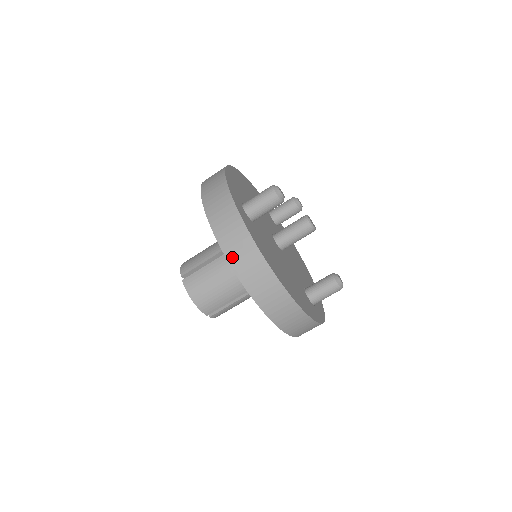
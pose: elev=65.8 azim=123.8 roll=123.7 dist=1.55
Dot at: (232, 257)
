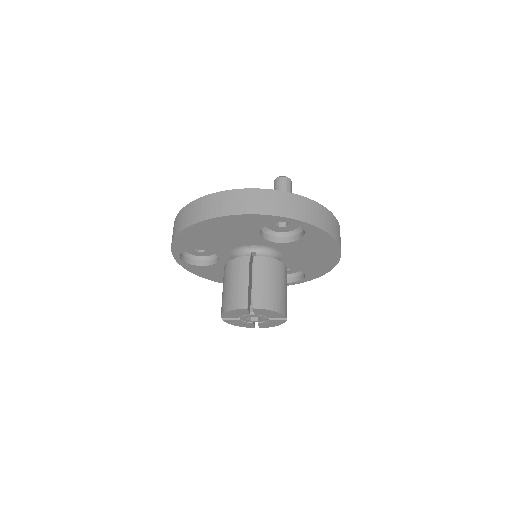
Dot at: (174, 235)
